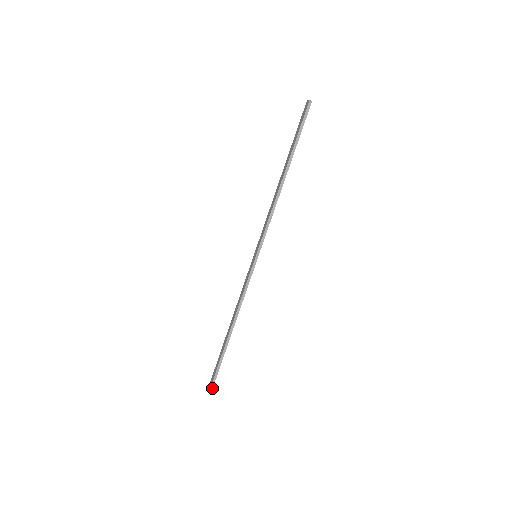
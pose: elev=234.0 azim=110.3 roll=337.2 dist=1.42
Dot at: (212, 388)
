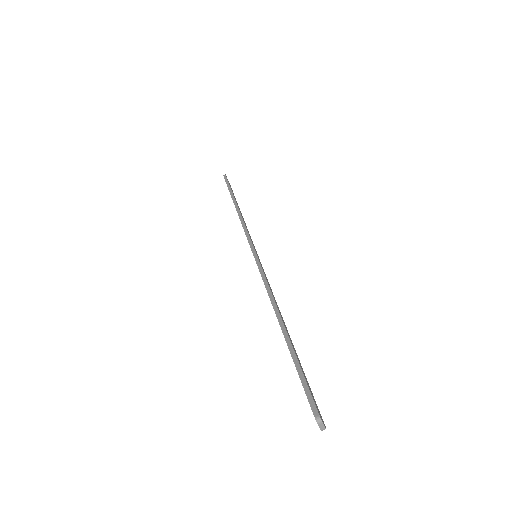
Dot at: (315, 408)
